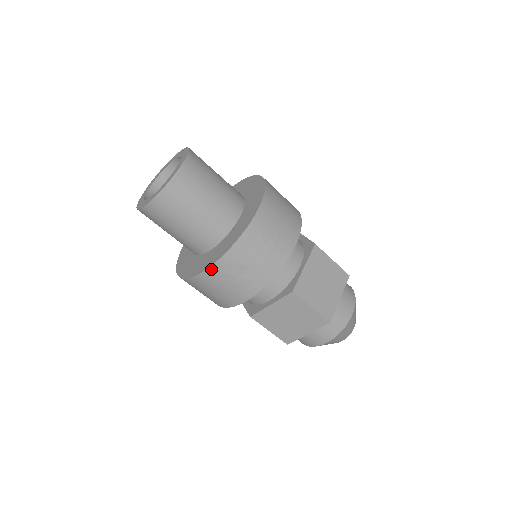
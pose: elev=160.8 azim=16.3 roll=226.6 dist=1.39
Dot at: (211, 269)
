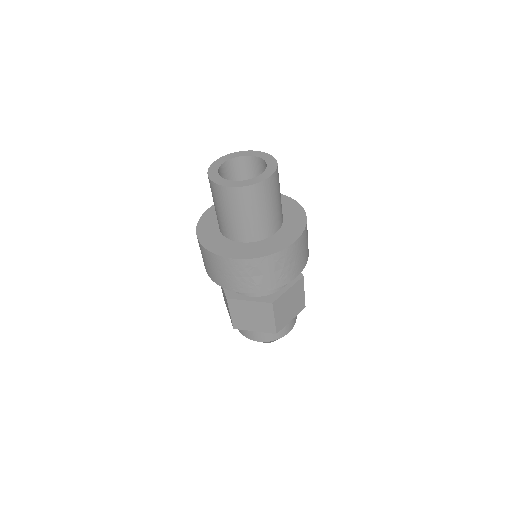
Dot at: (237, 261)
